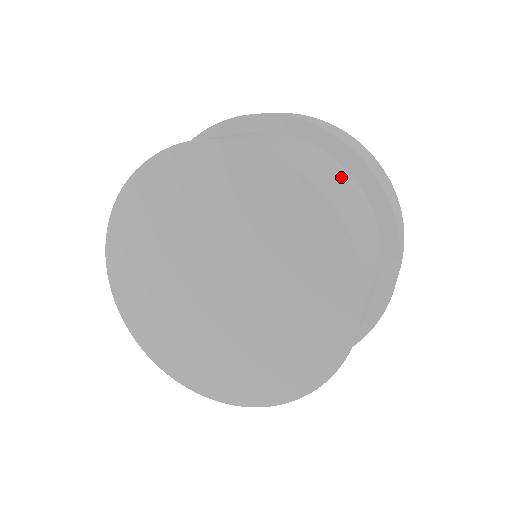
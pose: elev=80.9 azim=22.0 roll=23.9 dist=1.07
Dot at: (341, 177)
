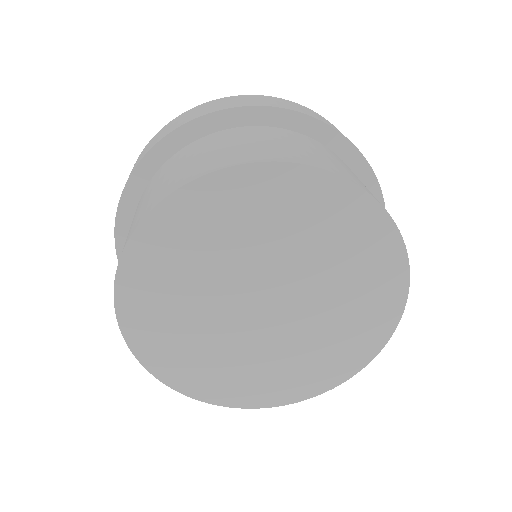
Dot at: (243, 137)
